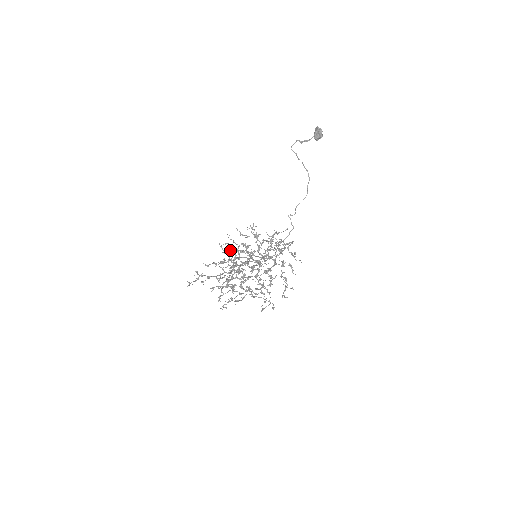
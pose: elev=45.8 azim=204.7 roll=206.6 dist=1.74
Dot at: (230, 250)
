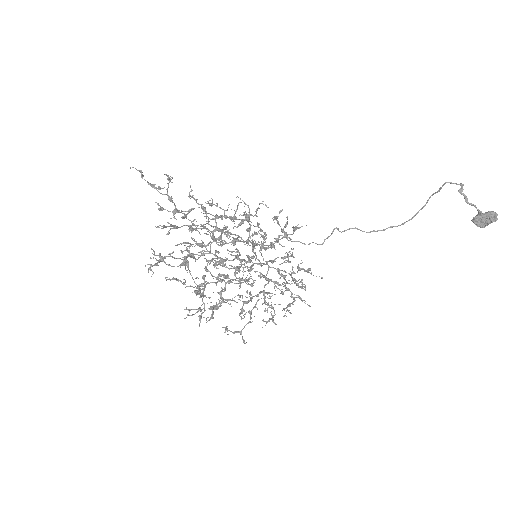
Dot at: (241, 219)
